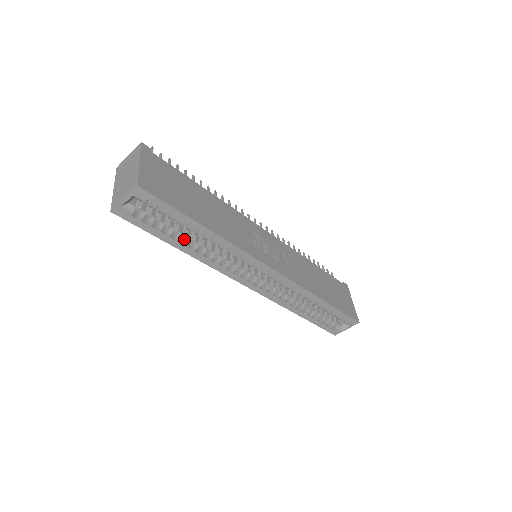
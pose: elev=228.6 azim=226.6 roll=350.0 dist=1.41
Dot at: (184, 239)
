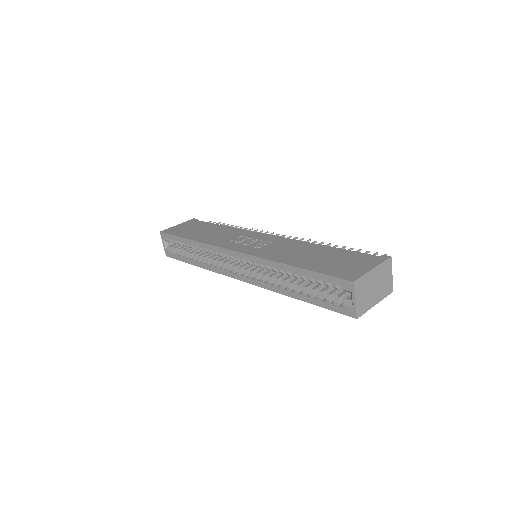
Dot at: (195, 257)
